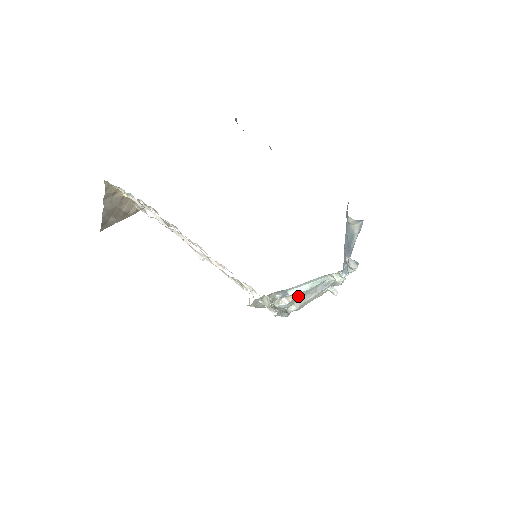
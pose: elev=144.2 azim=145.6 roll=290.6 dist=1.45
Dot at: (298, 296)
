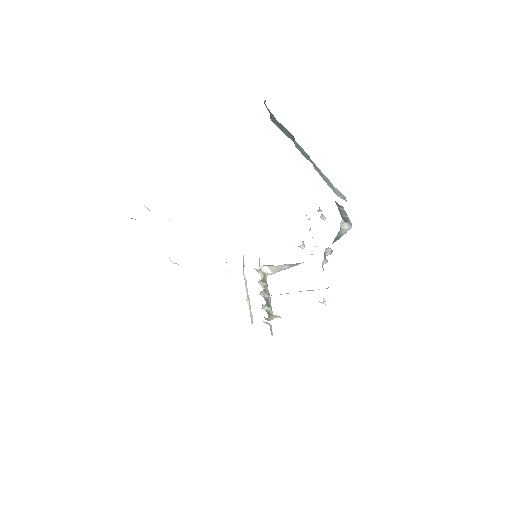
Dot at: (277, 266)
